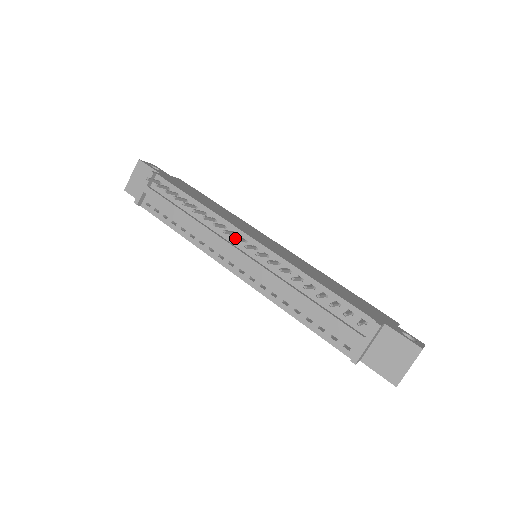
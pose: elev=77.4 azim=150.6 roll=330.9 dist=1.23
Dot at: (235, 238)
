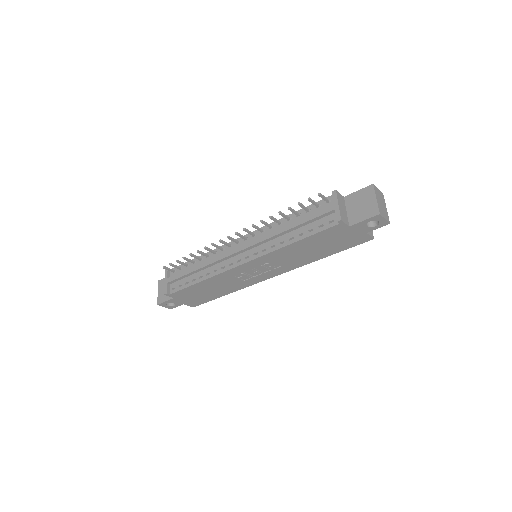
Dot at: (227, 236)
